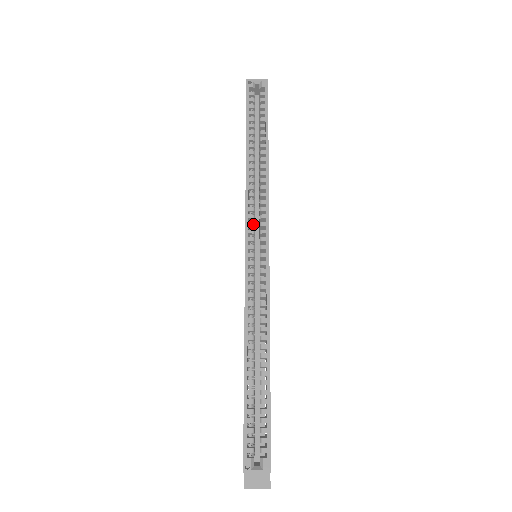
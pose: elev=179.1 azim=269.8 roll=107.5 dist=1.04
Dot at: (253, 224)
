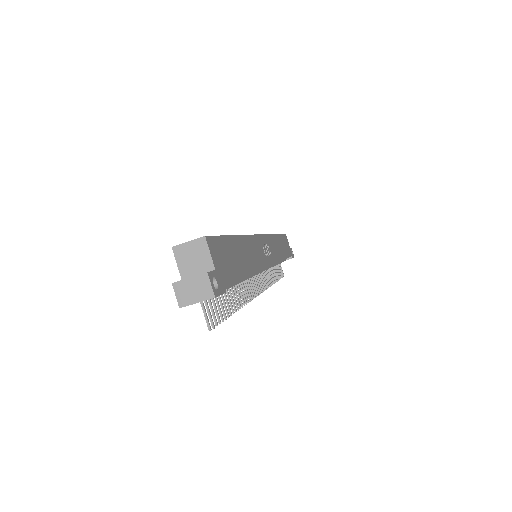
Dot at: occluded
